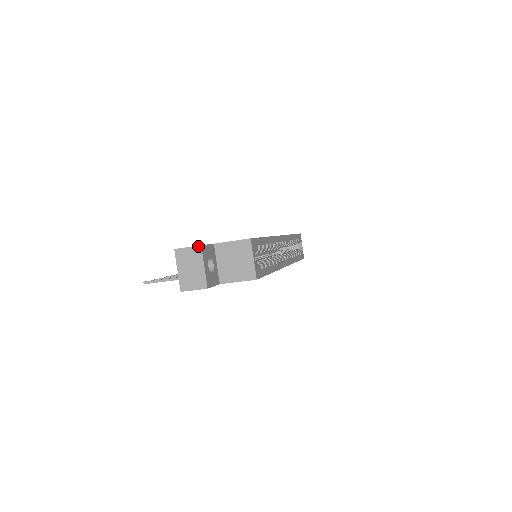
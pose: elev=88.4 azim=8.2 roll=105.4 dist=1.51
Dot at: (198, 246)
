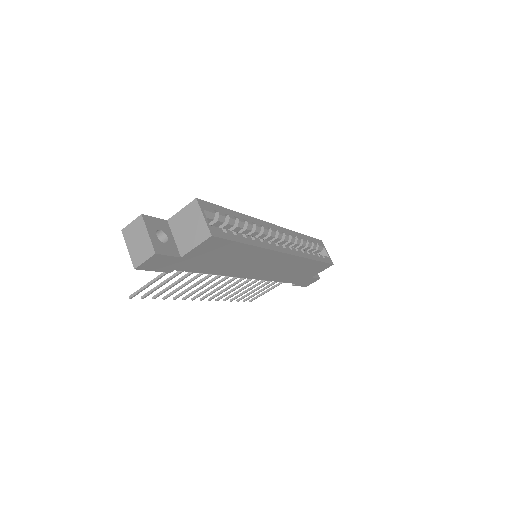
Dot at: (139, 216)
